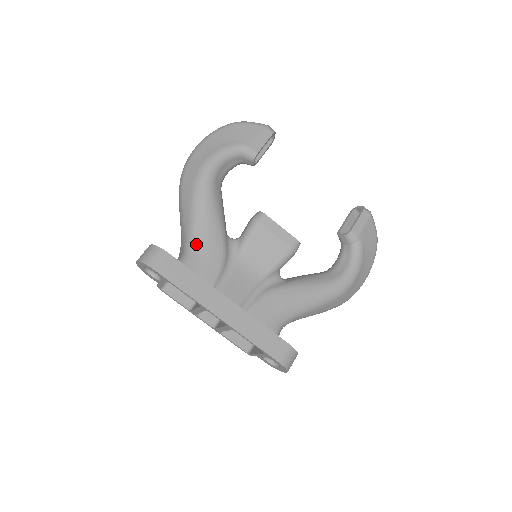
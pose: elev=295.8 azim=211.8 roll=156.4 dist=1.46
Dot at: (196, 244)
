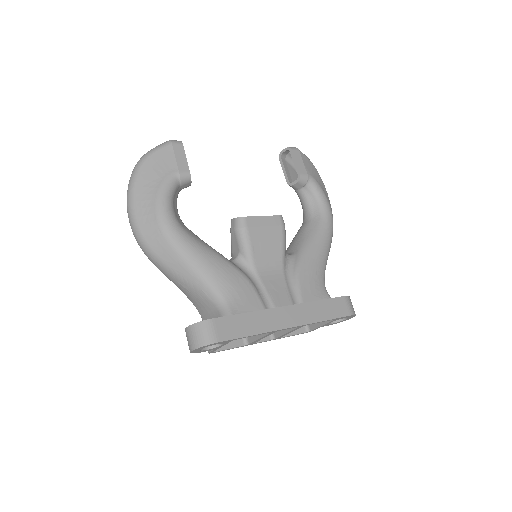
Dot at: (221, 290)
